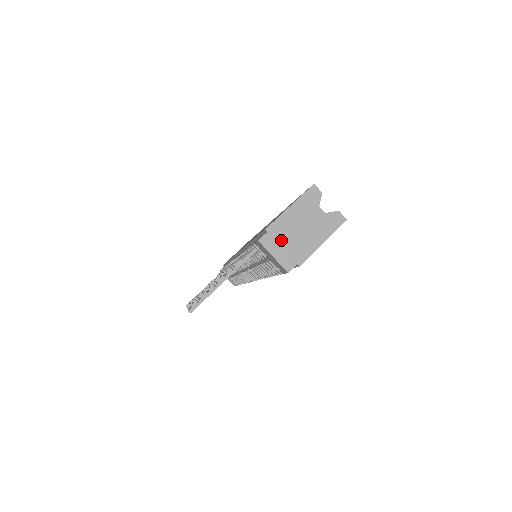
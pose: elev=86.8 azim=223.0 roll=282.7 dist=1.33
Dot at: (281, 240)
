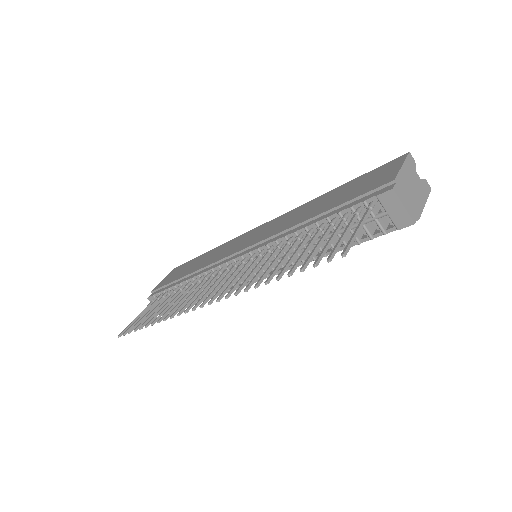
Dot at: (405, 193)
